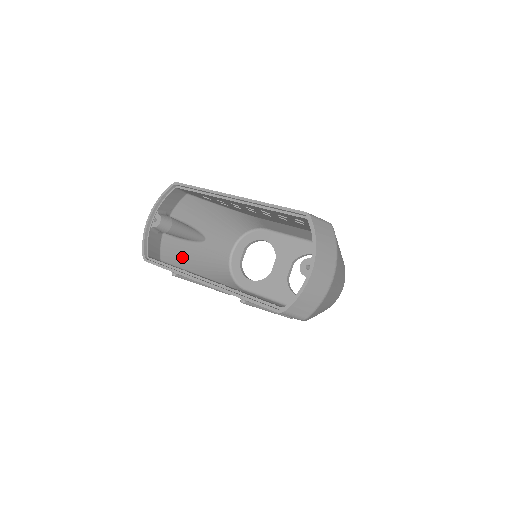
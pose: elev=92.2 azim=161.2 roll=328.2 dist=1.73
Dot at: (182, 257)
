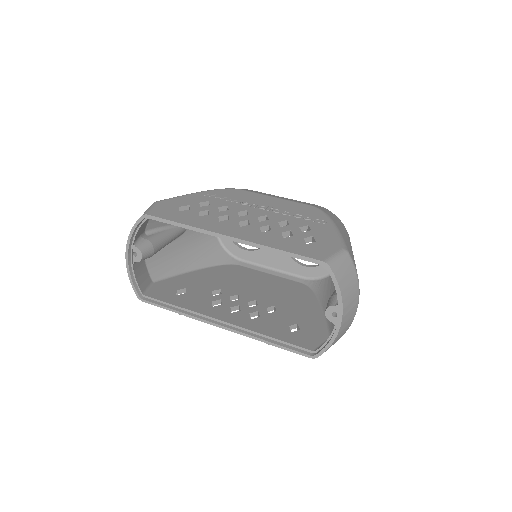
Dot at: (171, 261)
